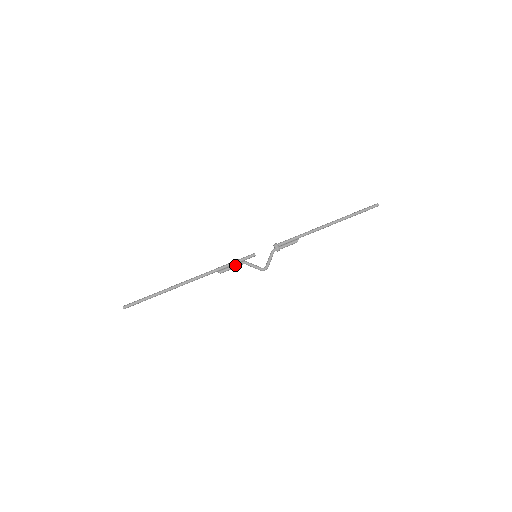
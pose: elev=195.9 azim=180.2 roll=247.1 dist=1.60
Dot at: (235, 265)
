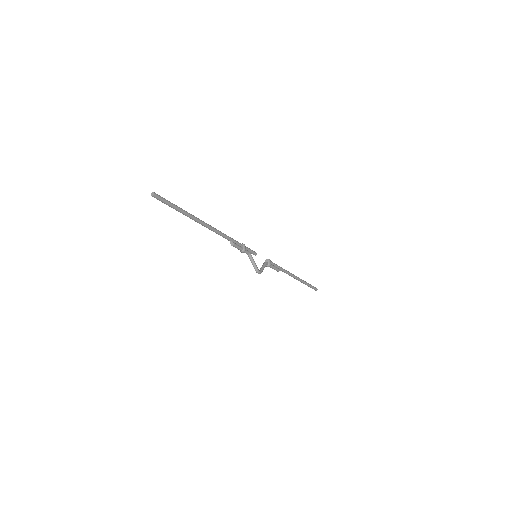
Dot at: (245, 249)
